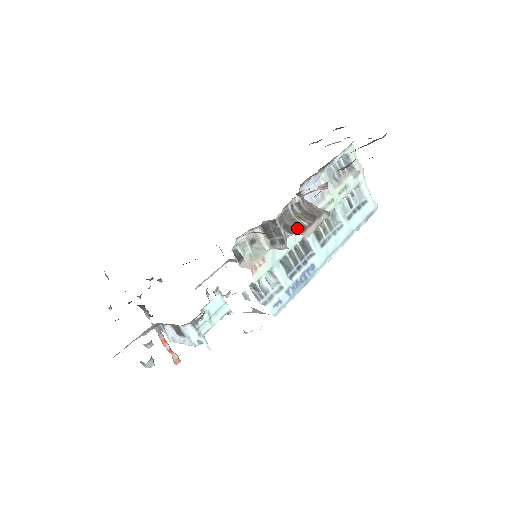
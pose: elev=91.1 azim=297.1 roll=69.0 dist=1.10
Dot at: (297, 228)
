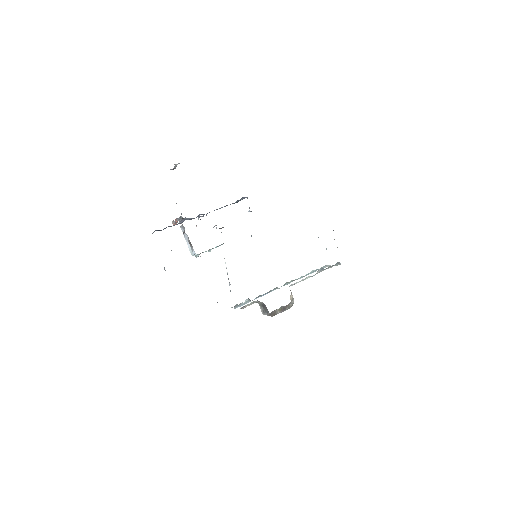
Dot at: (273, 314)
